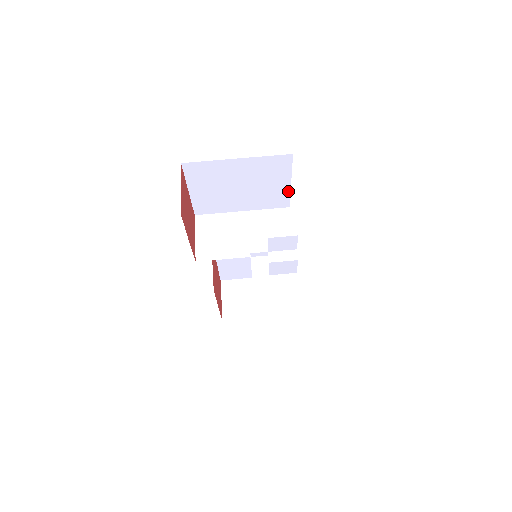
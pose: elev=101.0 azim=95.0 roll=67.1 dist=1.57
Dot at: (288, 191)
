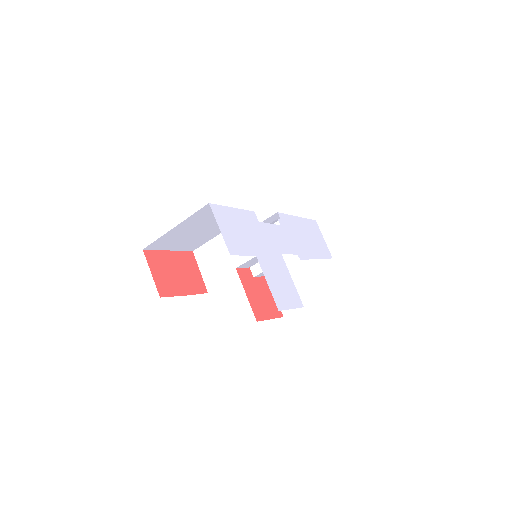
Dot at: (239, 210)
